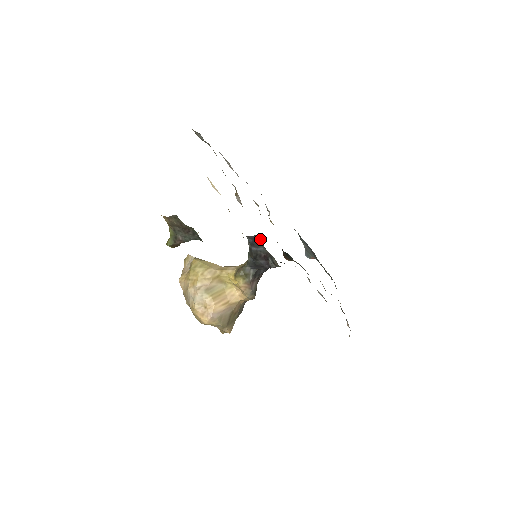
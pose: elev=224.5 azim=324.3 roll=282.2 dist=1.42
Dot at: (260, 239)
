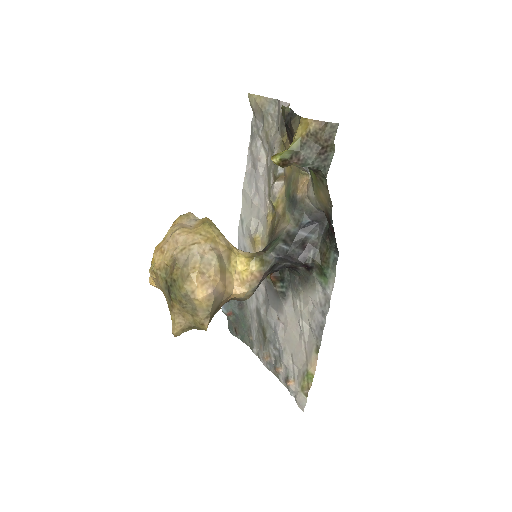
Dot at: (327, 221)
